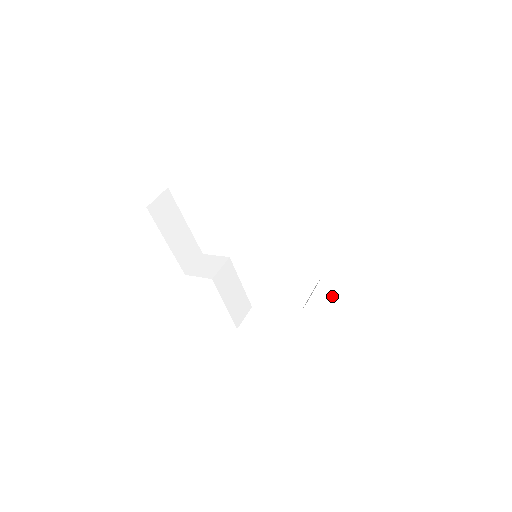
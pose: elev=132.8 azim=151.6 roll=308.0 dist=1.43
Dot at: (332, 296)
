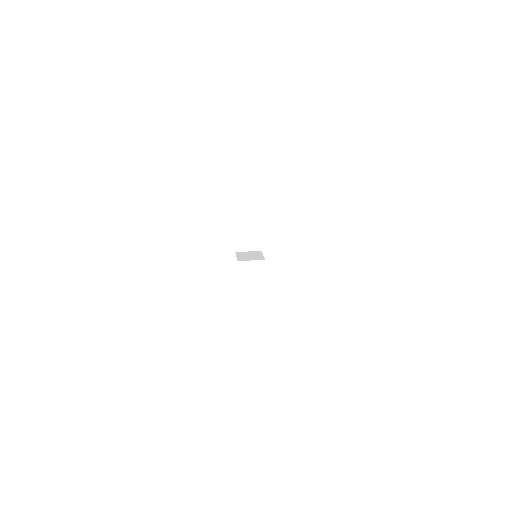
Dot at: (269, 319)
